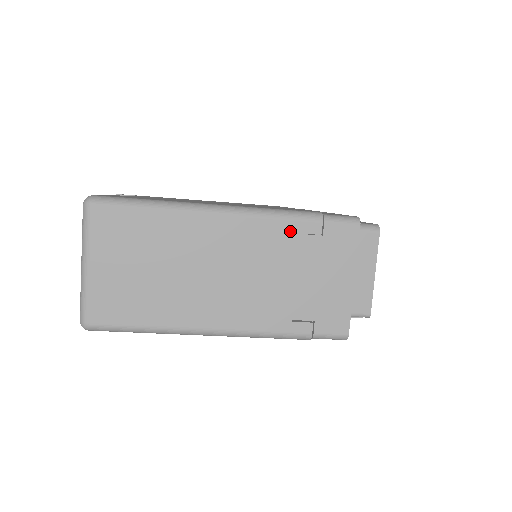
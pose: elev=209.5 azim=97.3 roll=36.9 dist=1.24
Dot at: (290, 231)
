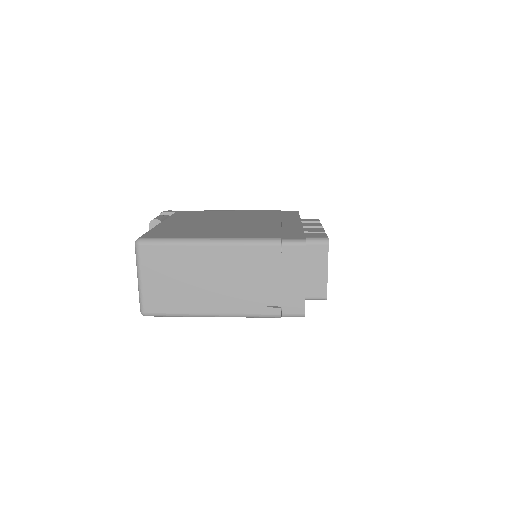
Dot at: (260, 252)
